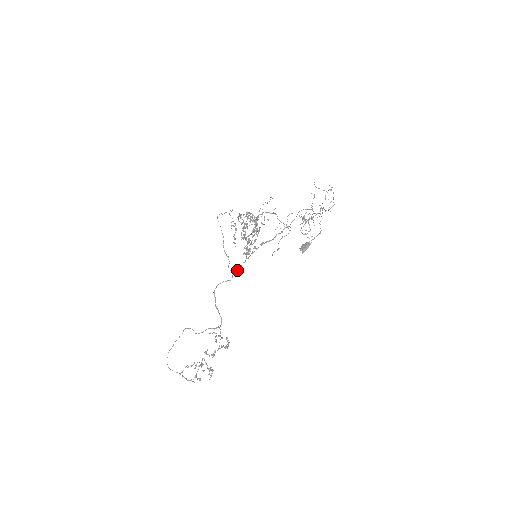
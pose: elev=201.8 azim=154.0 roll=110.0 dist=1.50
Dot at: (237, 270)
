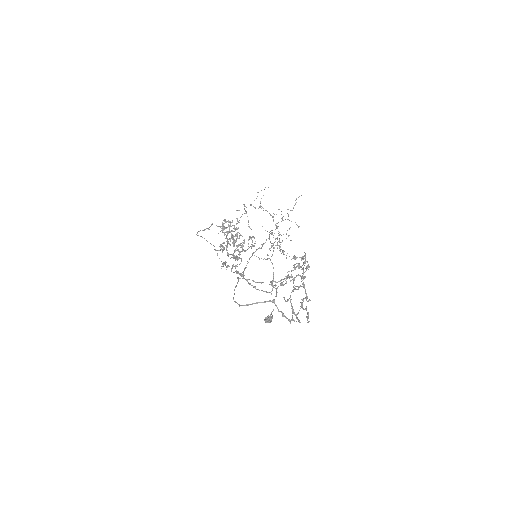
Dot at: occluded
